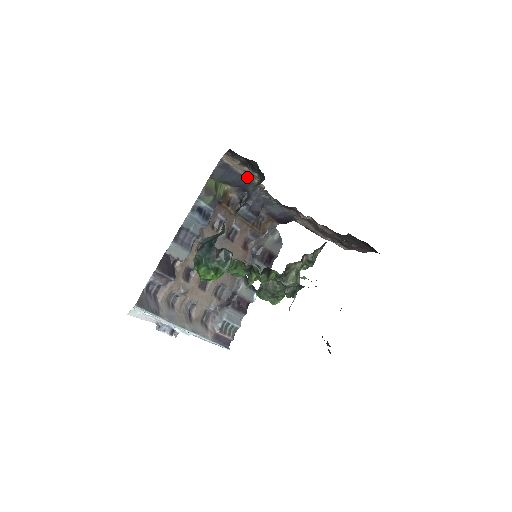
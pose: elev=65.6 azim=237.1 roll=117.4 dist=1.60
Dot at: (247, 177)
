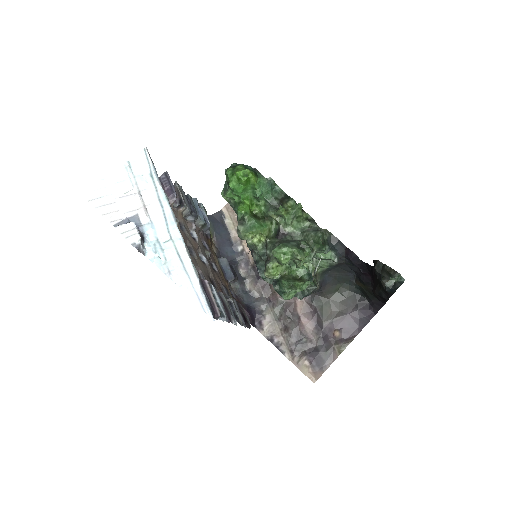
Dot at: (235, 238)
